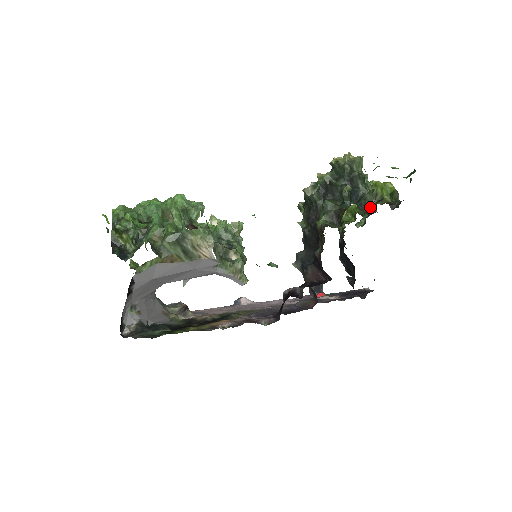
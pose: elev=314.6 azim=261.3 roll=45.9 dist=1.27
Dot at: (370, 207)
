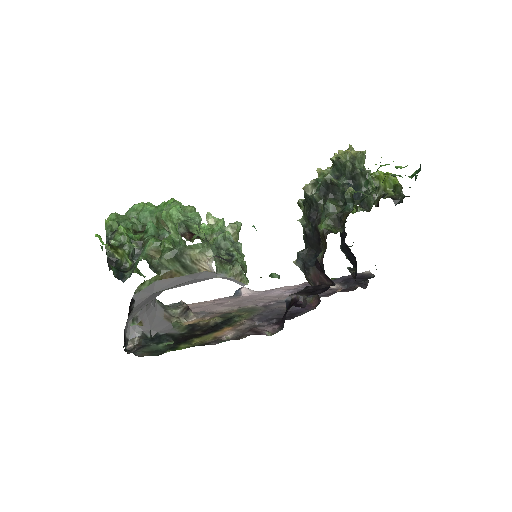
Dot at: (373, 204)
